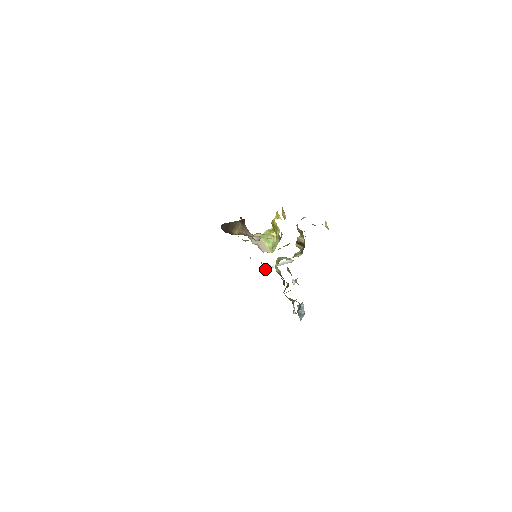
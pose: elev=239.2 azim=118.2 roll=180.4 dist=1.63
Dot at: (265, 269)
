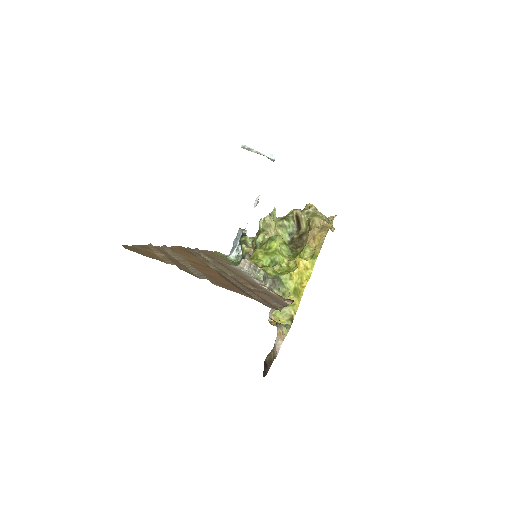
Dot at: (243, 147)
